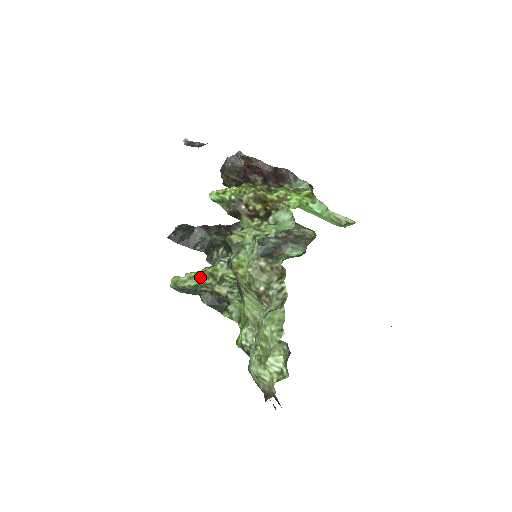
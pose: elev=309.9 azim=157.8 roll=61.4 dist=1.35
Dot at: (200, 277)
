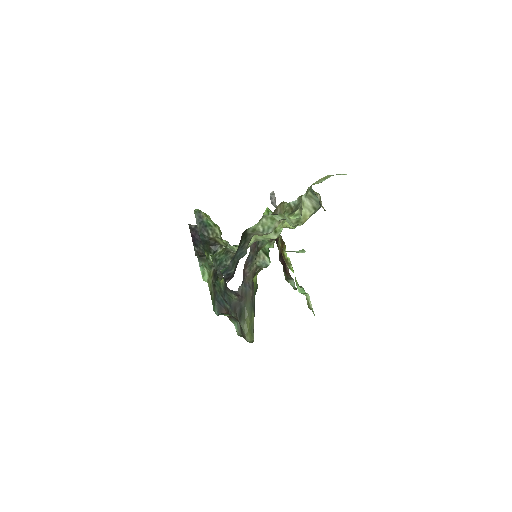
Dot at: (217, 225)
